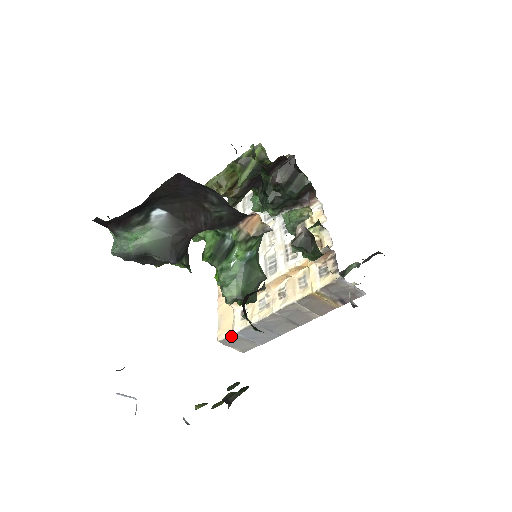
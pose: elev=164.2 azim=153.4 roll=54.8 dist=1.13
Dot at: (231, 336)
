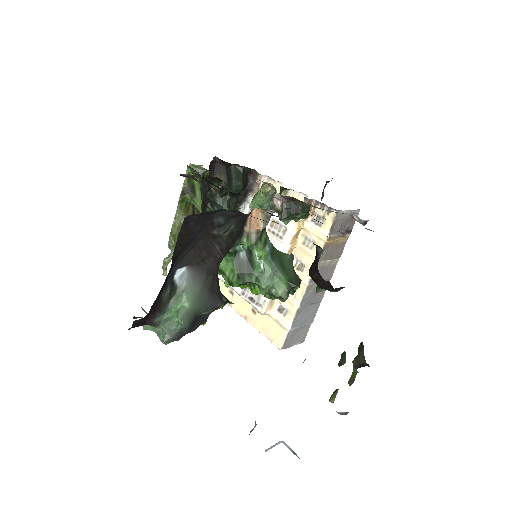
Dot at: (287, 336)
